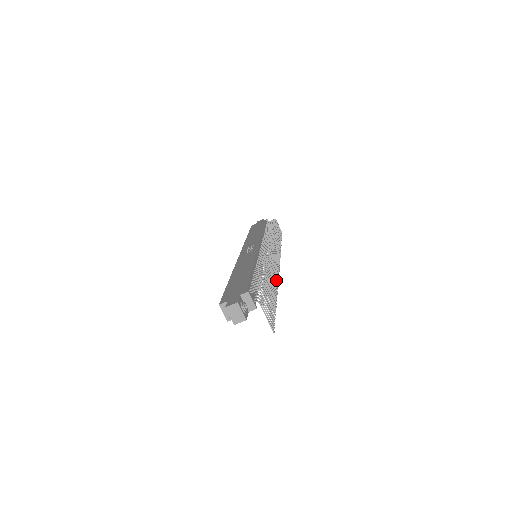
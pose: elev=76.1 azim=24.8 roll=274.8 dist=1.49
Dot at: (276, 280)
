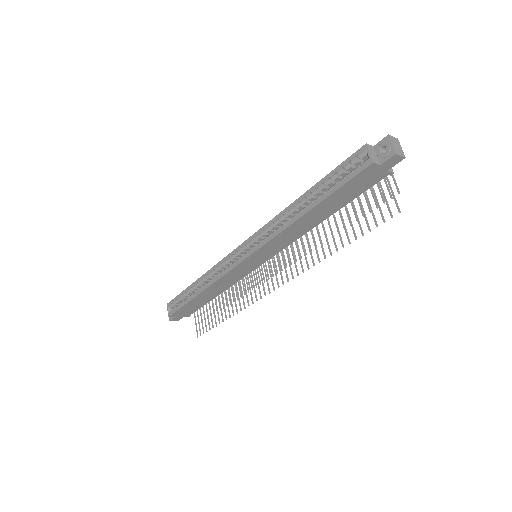
Dot at: occluded
